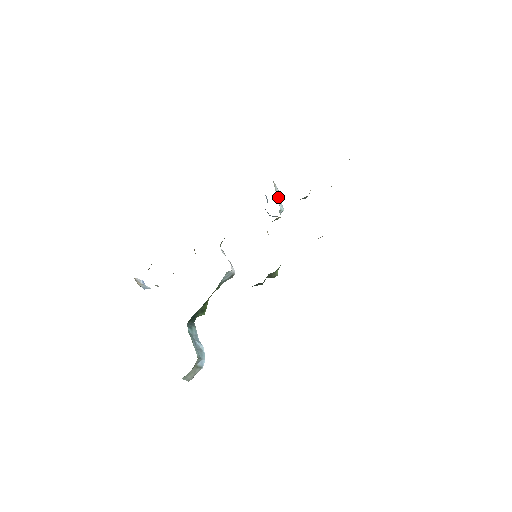
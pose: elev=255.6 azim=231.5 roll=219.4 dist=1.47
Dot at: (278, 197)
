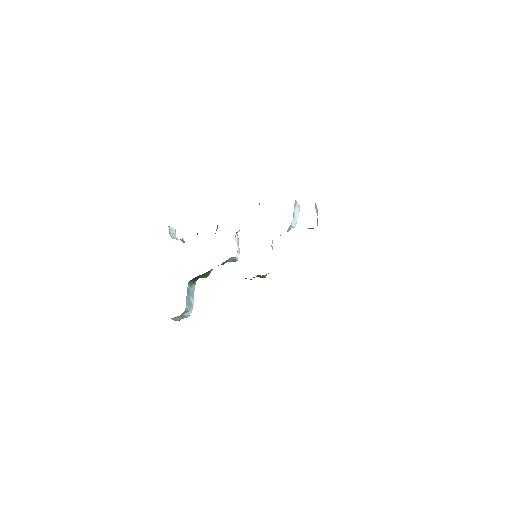
Dot at: (294, 215)
